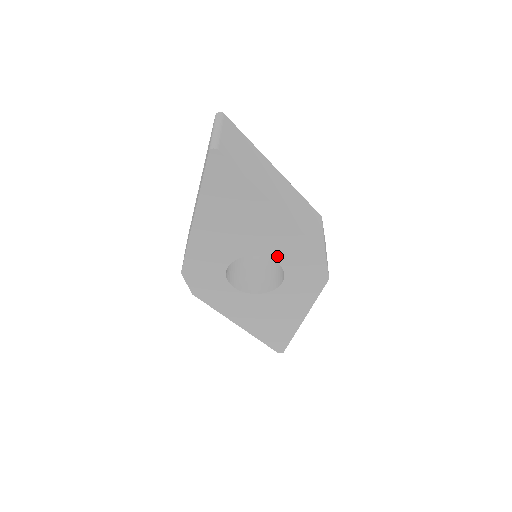
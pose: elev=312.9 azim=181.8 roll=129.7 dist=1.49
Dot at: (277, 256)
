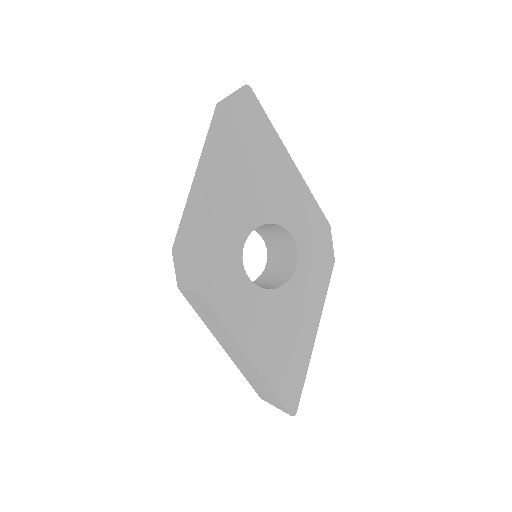
Dot at: (291, 225)
